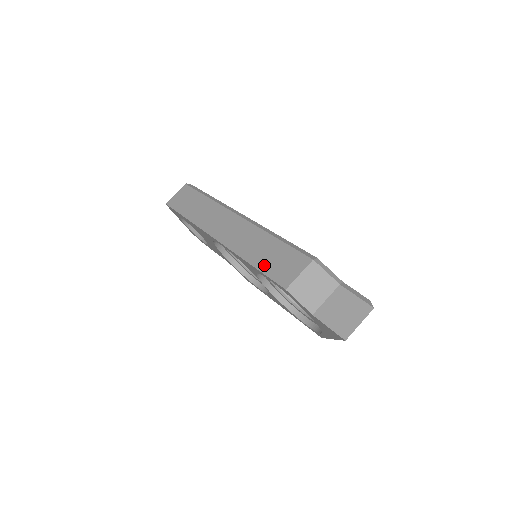
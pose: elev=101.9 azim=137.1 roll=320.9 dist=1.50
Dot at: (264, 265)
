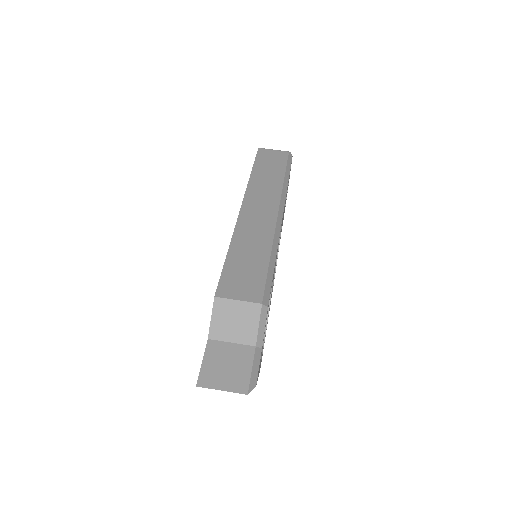
Dot at: (233, 263)
